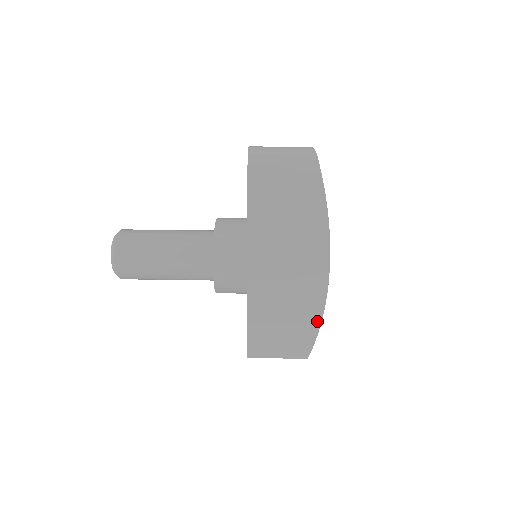
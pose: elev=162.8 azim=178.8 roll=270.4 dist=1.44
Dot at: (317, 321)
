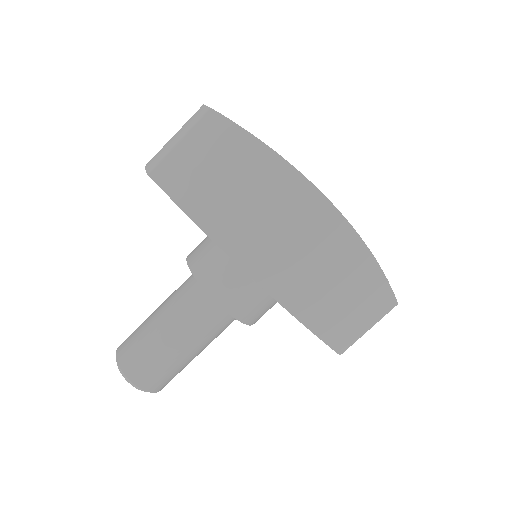
Dot at: (371, 263)
